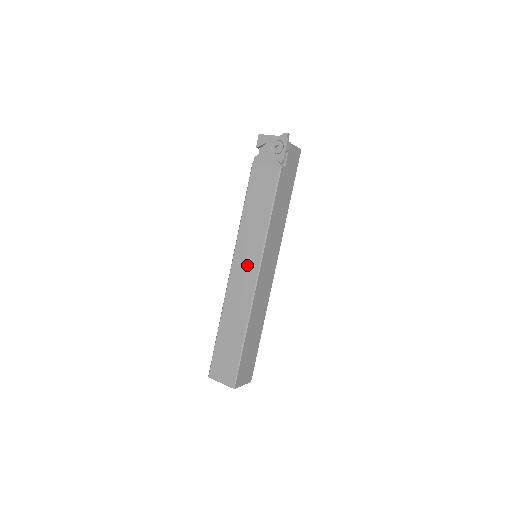
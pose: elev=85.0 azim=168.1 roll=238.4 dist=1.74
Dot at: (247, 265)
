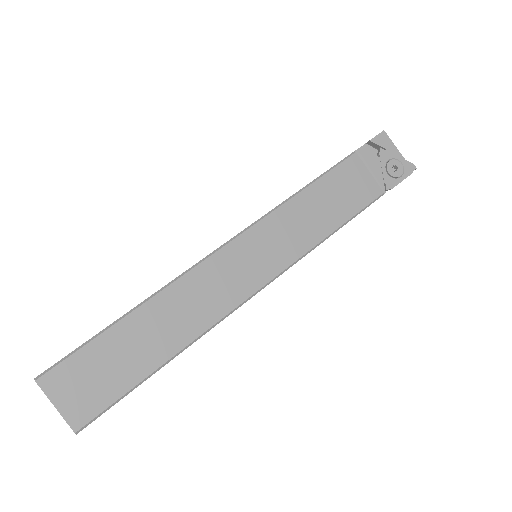
Dot at: (254, 264)
